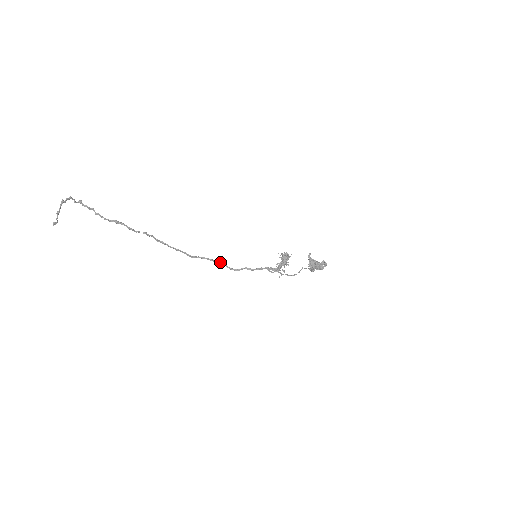
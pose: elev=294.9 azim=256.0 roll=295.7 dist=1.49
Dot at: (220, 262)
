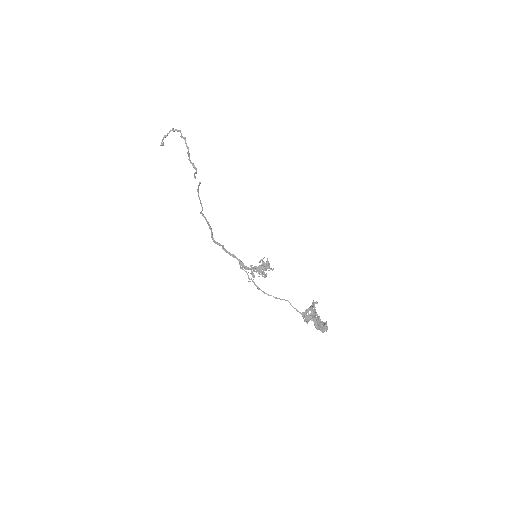
Dot at: occluded
